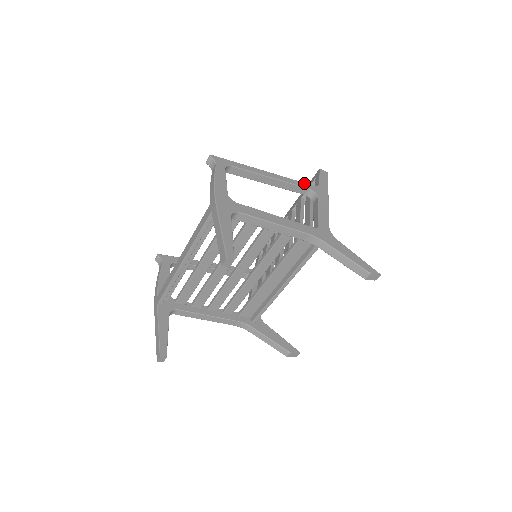
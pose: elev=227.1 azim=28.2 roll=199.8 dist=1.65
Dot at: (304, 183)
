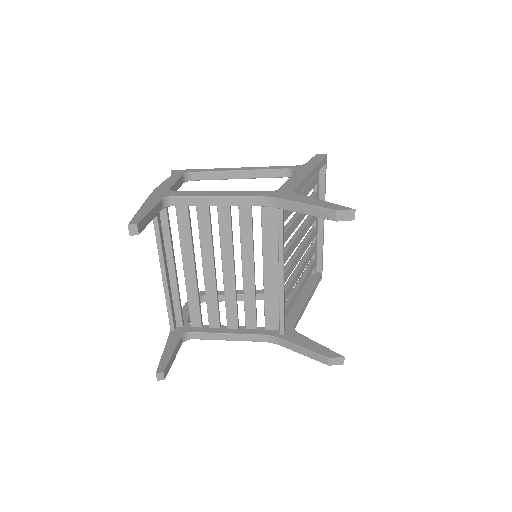
Dot at: (282, 166)
